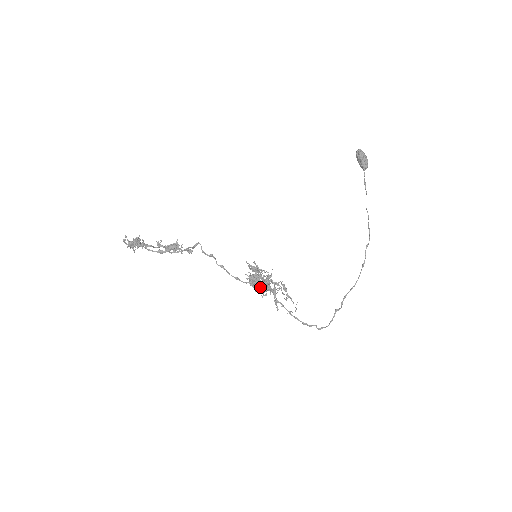
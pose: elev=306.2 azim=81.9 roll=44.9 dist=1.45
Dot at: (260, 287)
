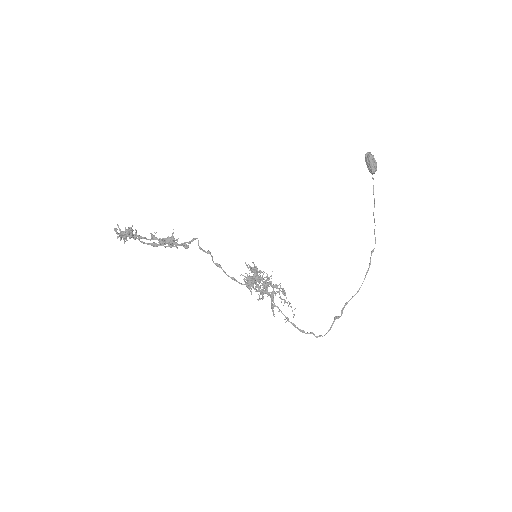
Dot at: (257, 290)
